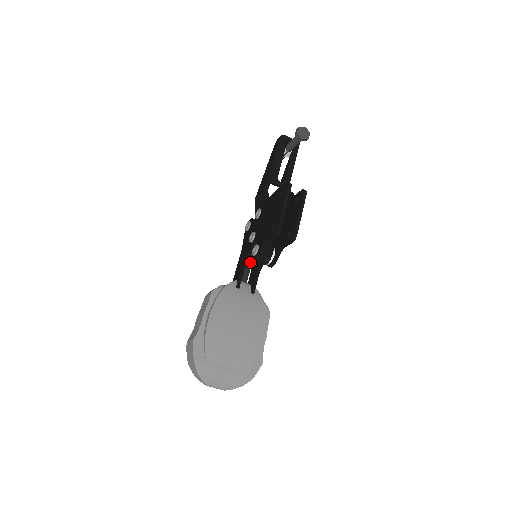
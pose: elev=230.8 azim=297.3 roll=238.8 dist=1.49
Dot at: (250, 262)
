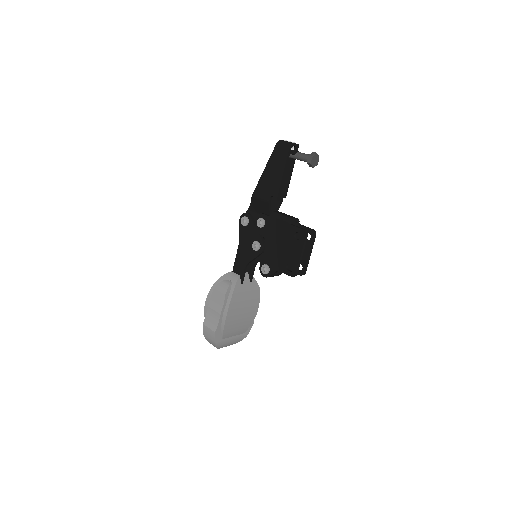
Dot at: occluded
